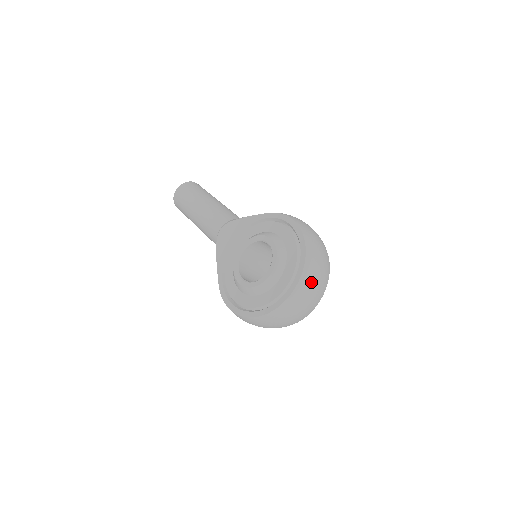
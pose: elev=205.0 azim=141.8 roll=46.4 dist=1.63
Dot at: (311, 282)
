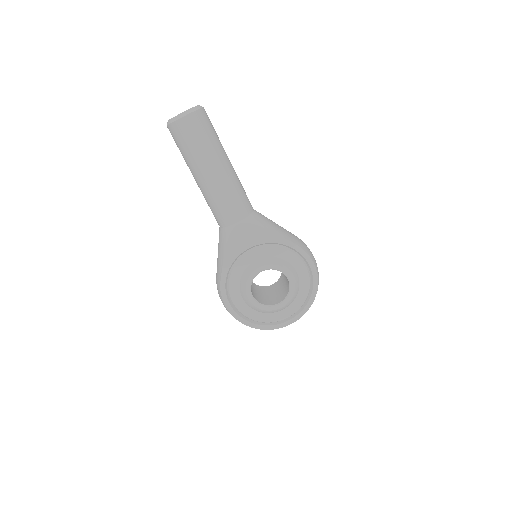
Dot at: occluded
